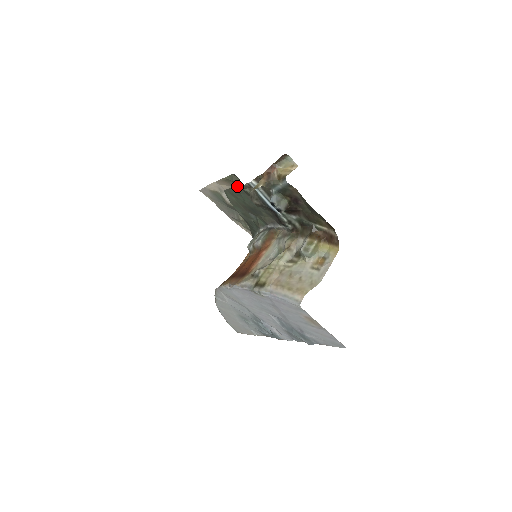
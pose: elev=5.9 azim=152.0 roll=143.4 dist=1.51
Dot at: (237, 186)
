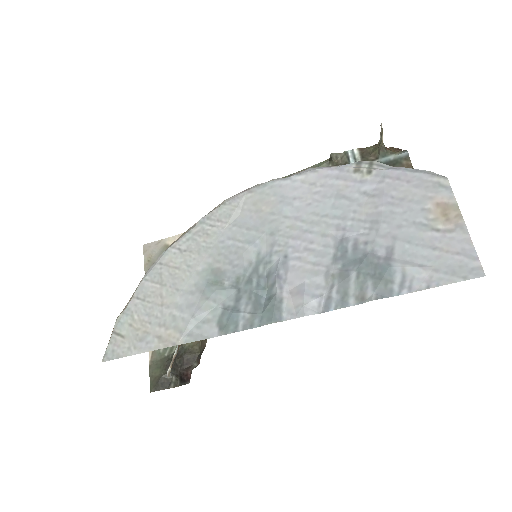
Dot at: (308, 168)
